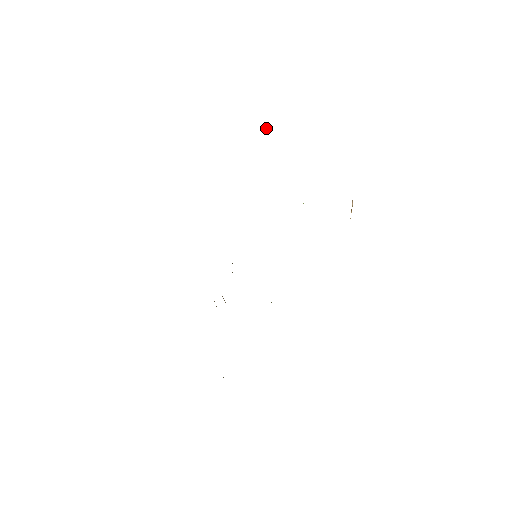
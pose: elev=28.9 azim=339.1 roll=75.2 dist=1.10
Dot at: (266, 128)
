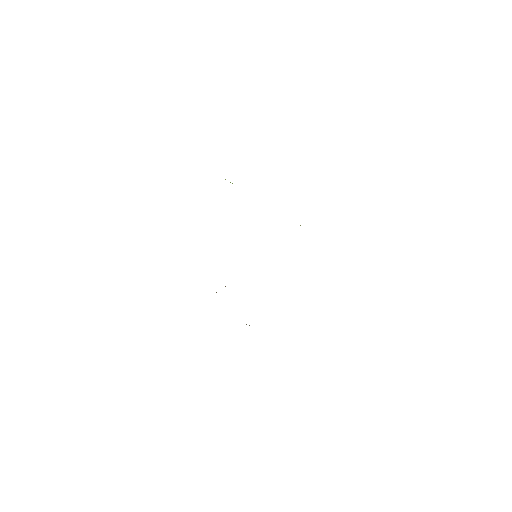
Dot at: (230, 182)
